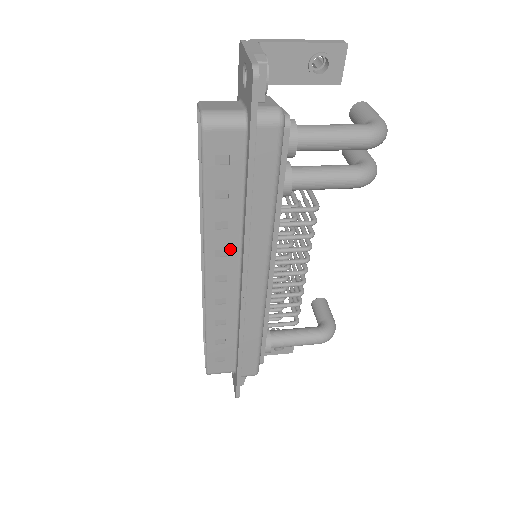
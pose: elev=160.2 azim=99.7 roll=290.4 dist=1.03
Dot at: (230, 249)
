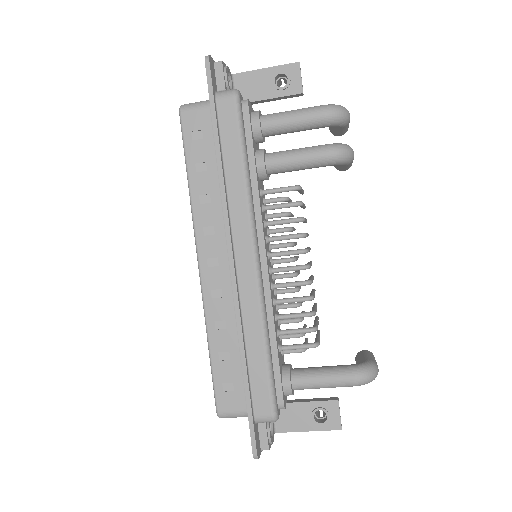
Dot at: (216, 225)
